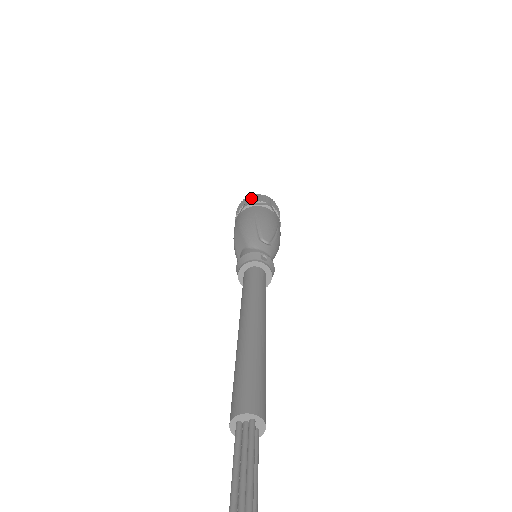
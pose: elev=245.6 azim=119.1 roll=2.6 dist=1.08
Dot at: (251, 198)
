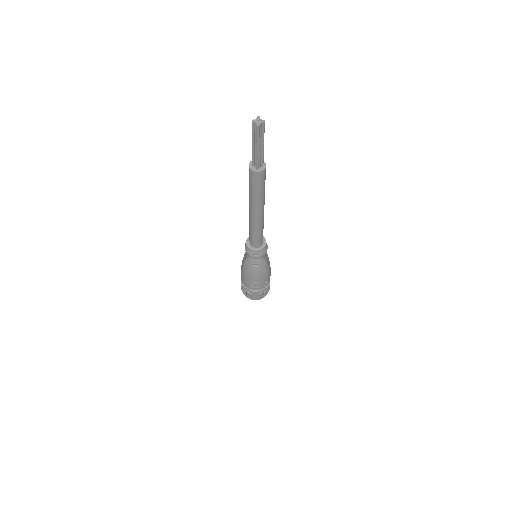
Dot at: occluded
